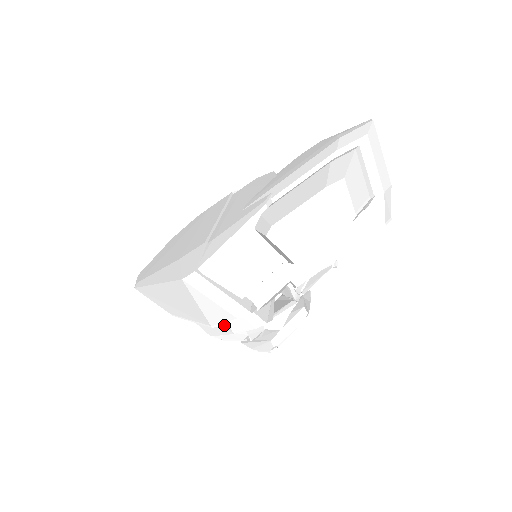
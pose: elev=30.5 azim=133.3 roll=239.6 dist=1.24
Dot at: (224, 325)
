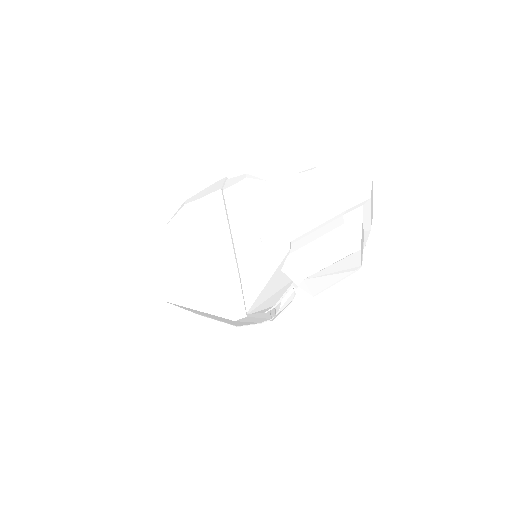
Dot at: occluded
